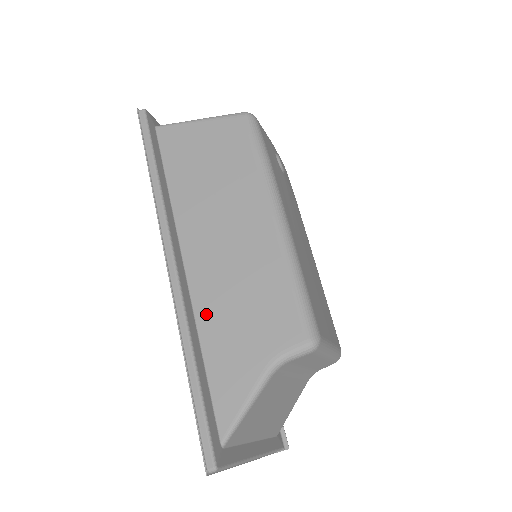
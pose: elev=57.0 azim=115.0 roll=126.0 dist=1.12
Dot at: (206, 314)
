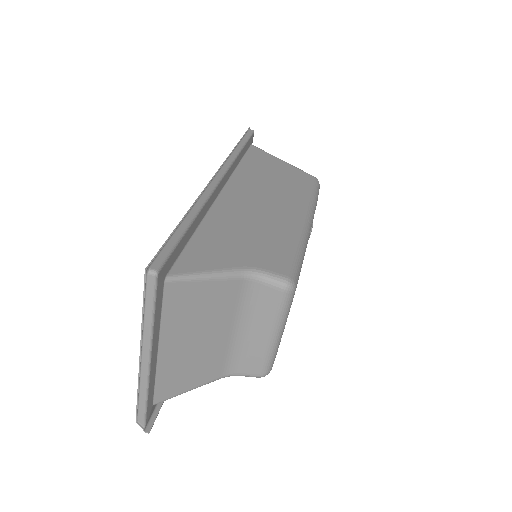
Dot at: (217, 218)
